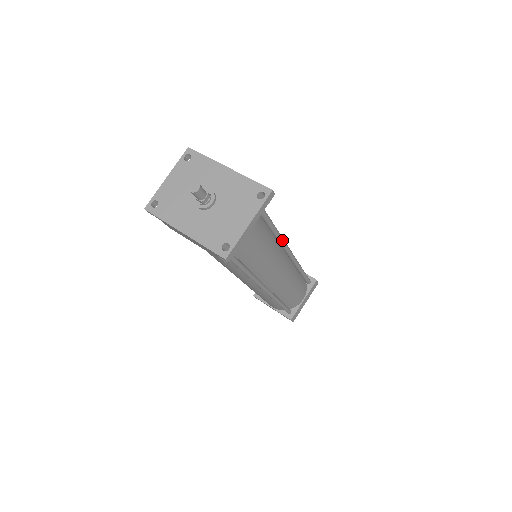
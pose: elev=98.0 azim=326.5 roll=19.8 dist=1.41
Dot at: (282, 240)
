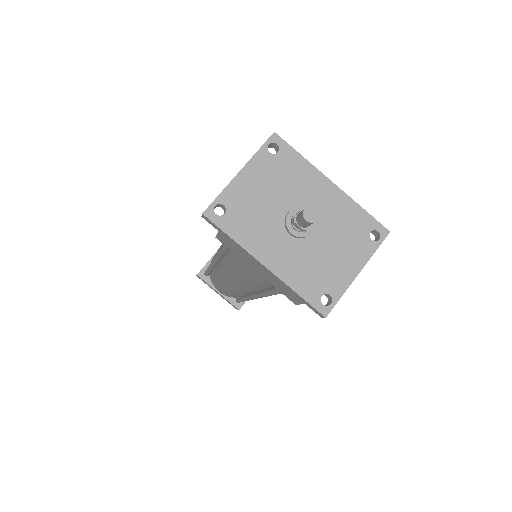
Dot at: occluded
